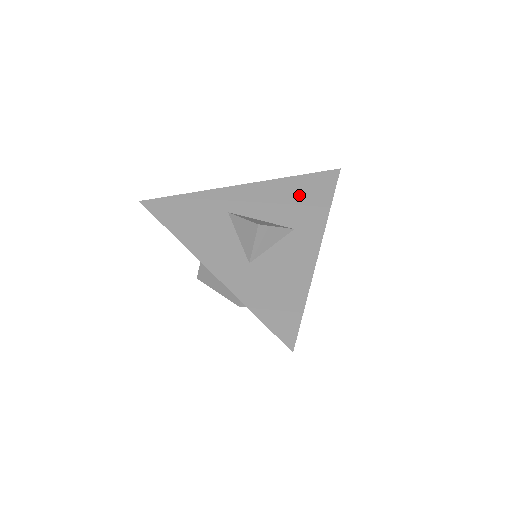
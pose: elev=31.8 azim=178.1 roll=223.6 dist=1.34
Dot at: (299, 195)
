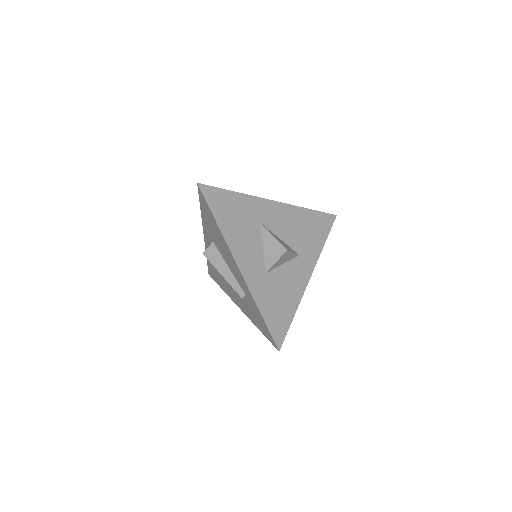
Dot at: (308, 227)
